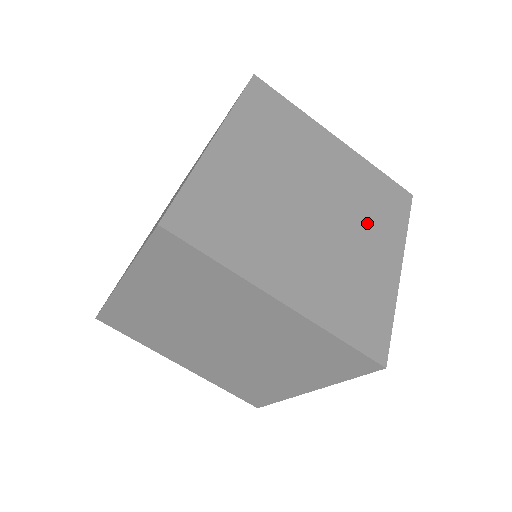
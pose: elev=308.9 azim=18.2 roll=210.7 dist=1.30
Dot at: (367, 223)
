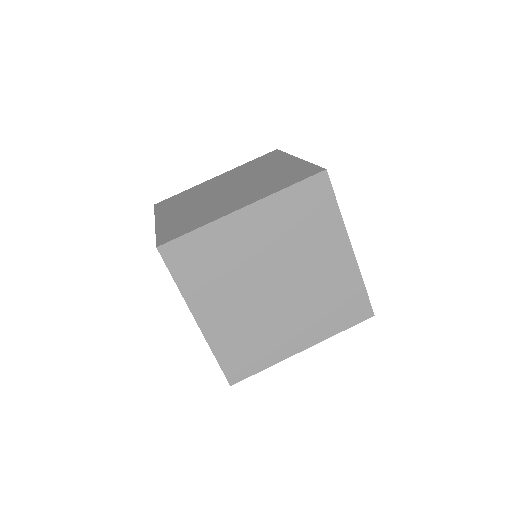
Dot at: (308, 313)
